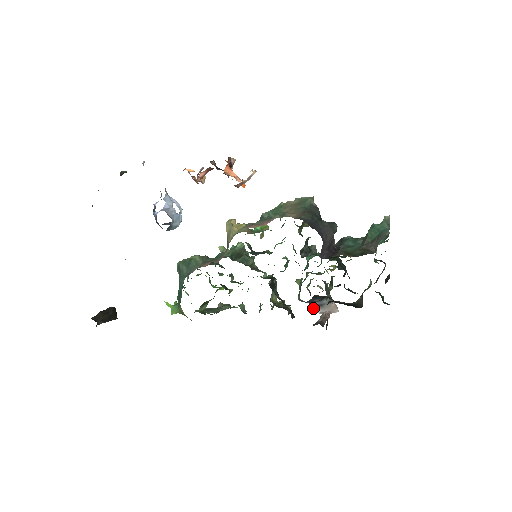
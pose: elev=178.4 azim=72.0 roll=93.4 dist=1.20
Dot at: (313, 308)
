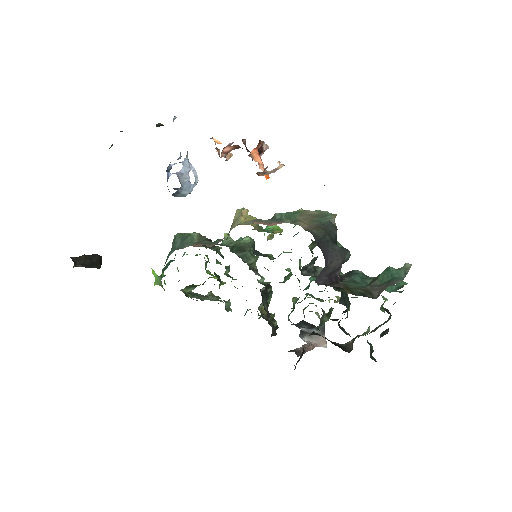
Dot at: (301, 333)
